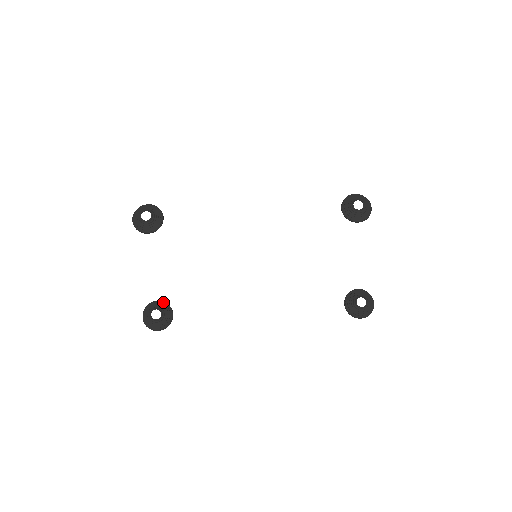
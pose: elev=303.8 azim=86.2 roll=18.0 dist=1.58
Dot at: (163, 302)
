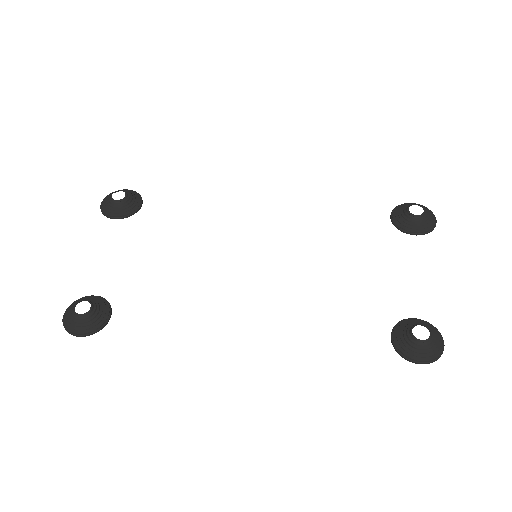
Dot at: (102, 297)
